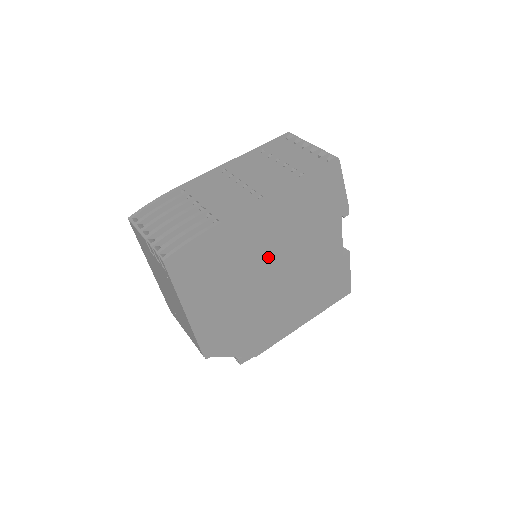
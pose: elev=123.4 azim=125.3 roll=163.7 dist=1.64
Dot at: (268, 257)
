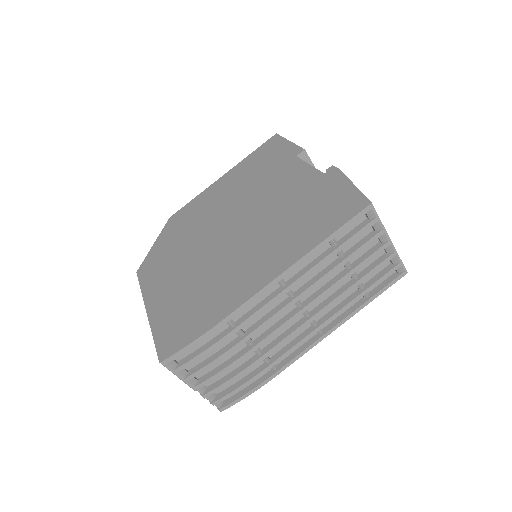
Dot at: occluded
